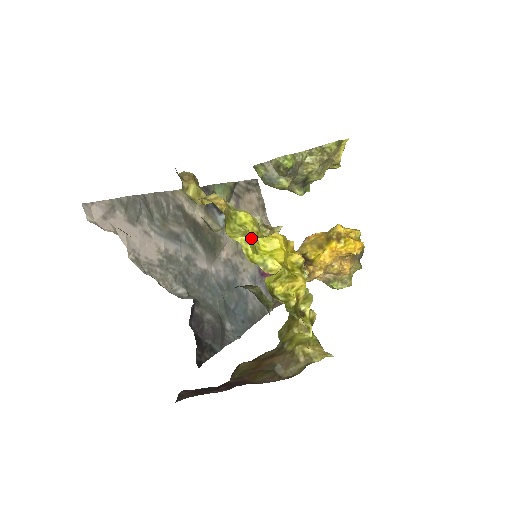
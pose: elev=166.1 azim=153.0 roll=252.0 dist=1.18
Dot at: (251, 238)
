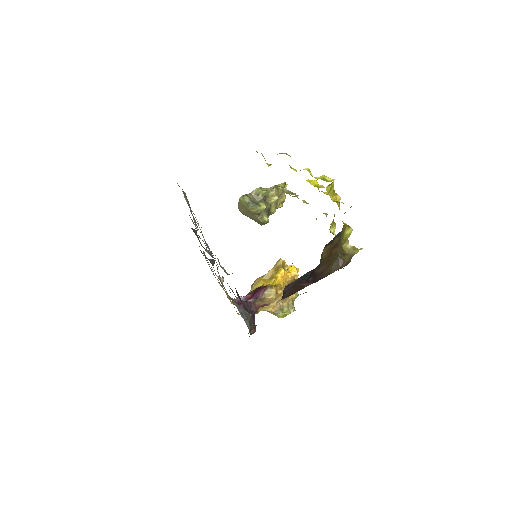
Dot at: occluded
